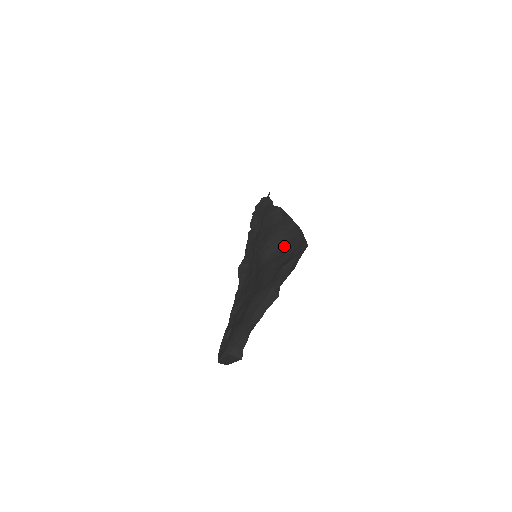
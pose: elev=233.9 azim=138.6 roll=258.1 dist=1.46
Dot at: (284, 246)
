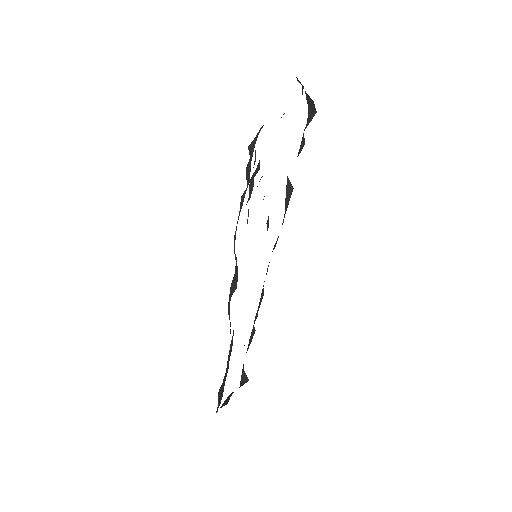
Dot at: occluded
